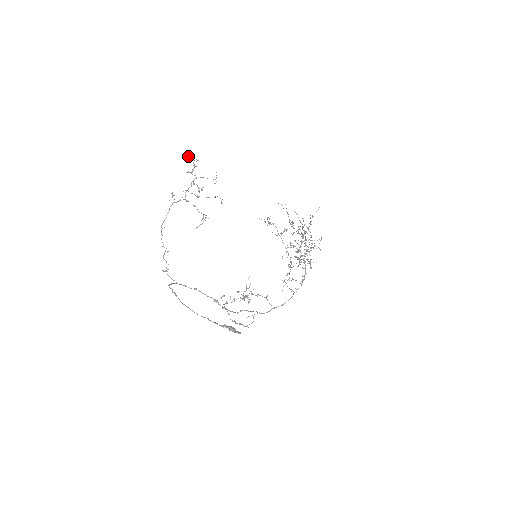
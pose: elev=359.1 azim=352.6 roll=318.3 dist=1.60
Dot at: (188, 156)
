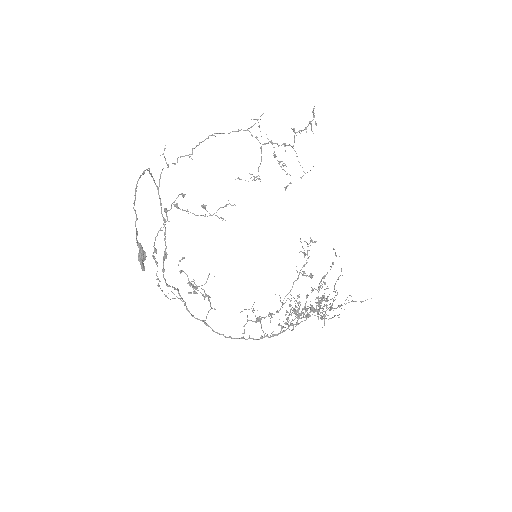
Dot at: (312, 111)
